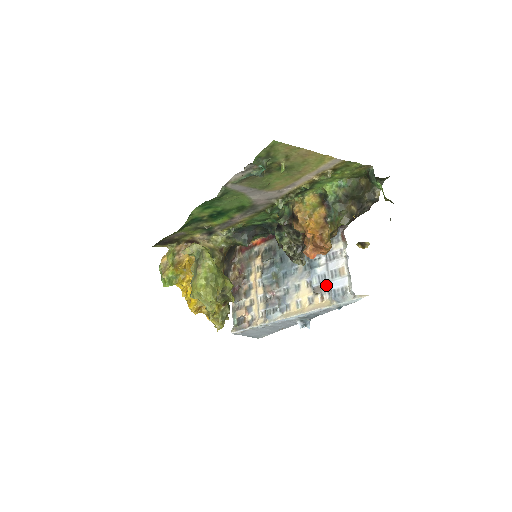
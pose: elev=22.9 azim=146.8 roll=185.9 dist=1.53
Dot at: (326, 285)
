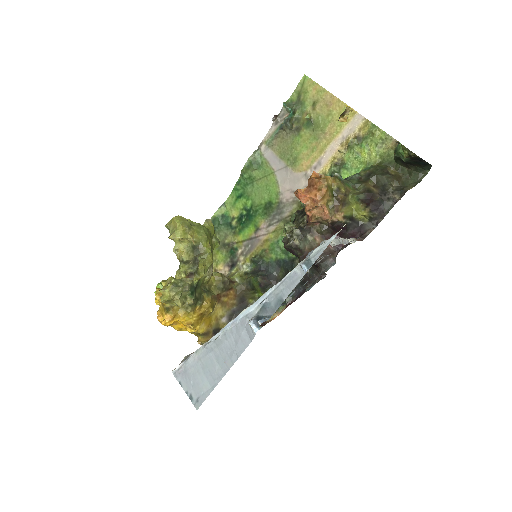
Dot at: occluded
